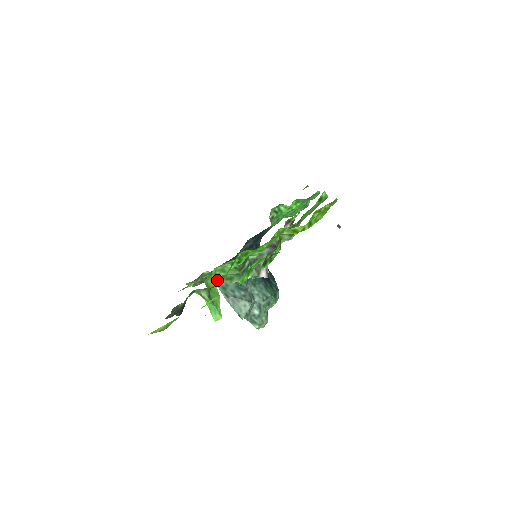
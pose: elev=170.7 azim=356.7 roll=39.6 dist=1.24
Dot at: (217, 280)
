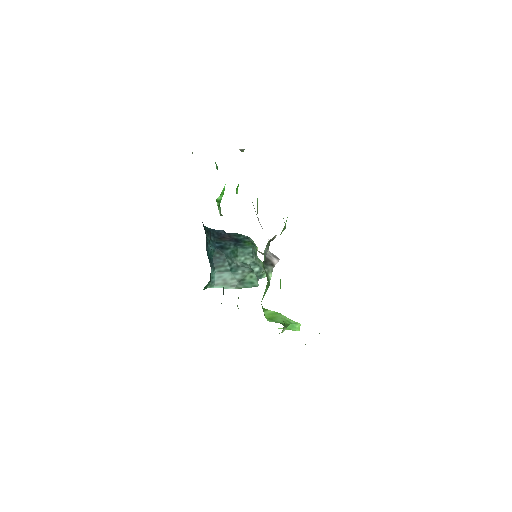
Dot at: occluded
